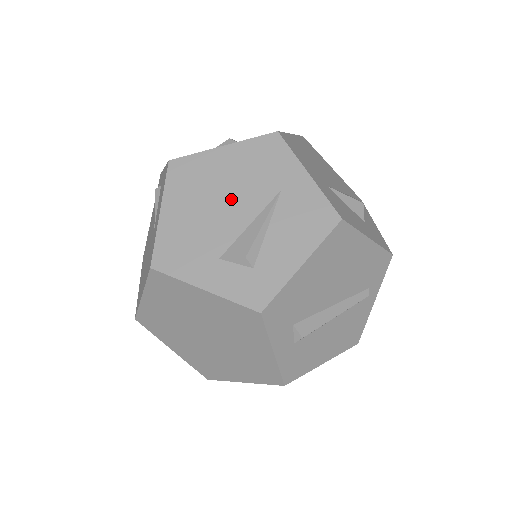
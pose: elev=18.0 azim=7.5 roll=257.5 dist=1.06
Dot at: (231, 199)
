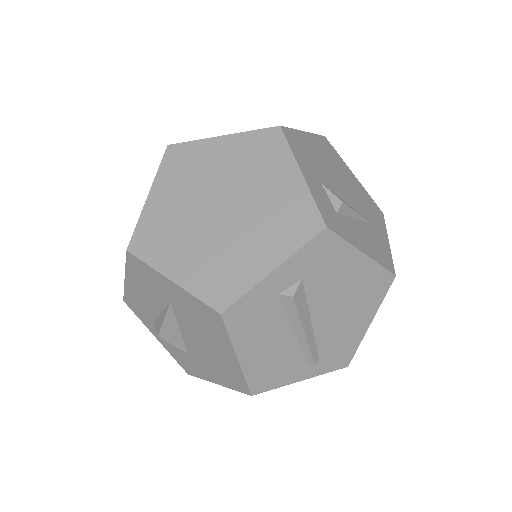
Dot at: (345, 186)
